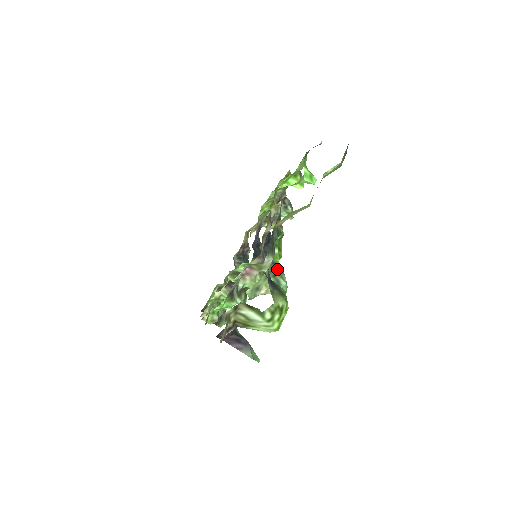
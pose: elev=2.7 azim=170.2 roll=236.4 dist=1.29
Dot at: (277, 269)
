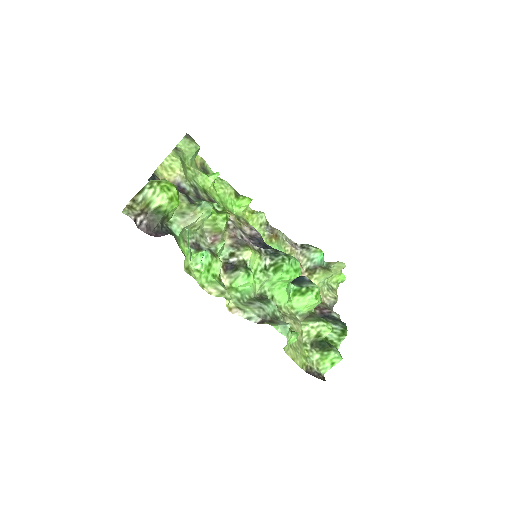
Dot at: occluded
